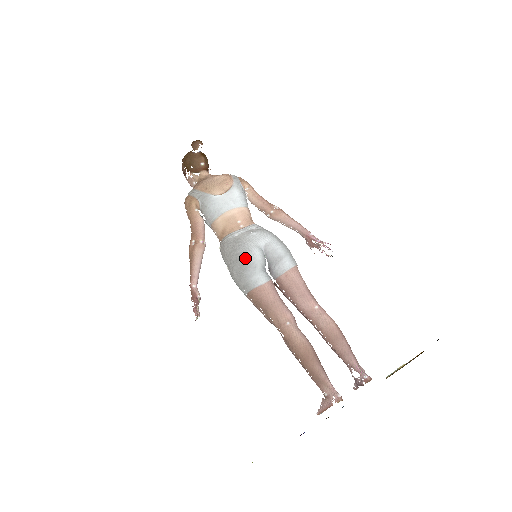
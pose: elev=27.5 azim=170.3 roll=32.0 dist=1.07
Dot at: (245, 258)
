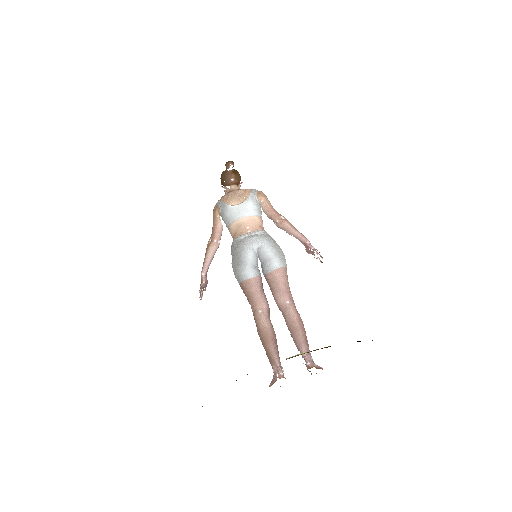
Dot at: (240, 257)
